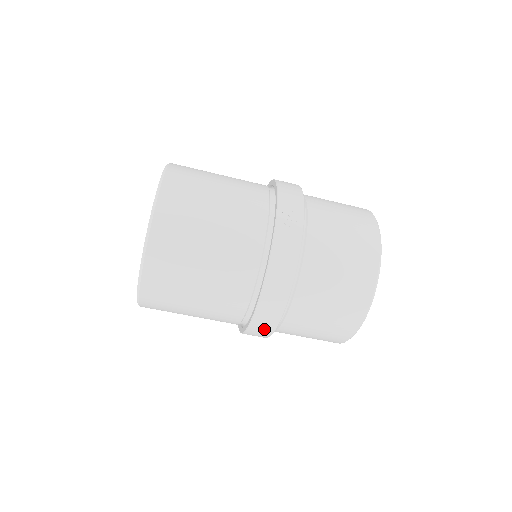
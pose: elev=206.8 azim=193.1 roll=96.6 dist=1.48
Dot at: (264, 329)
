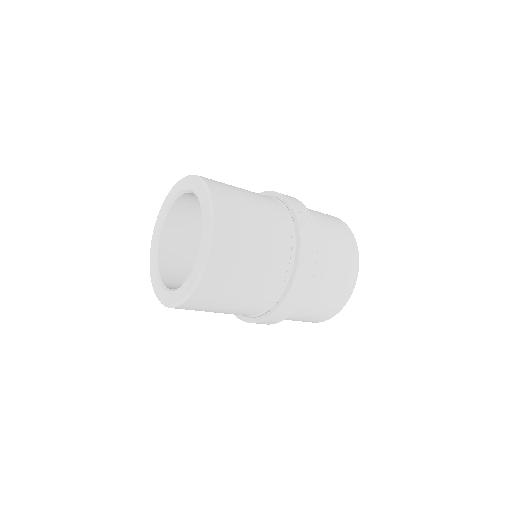
Dot at: (286, 312)
